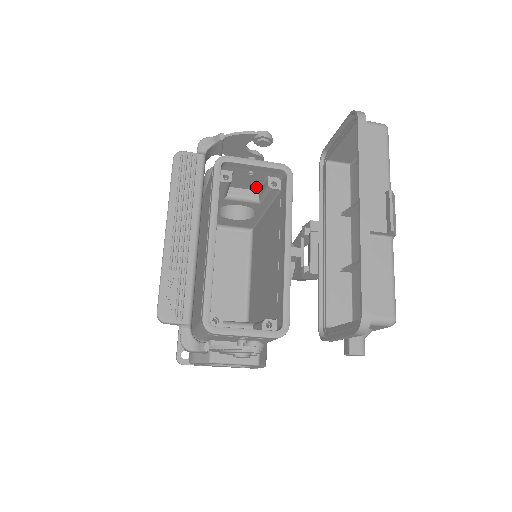
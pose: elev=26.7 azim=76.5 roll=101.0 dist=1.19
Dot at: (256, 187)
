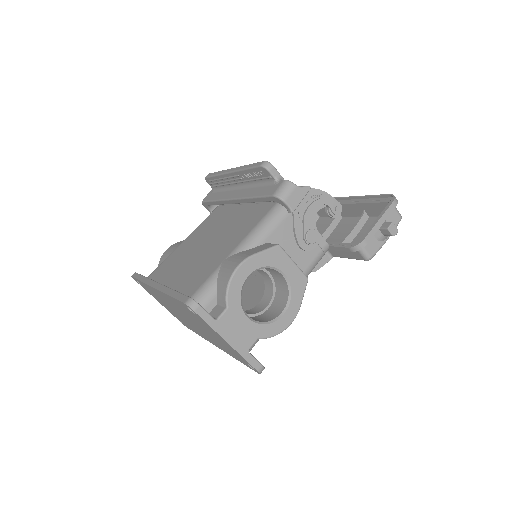
Dot at: occluded
